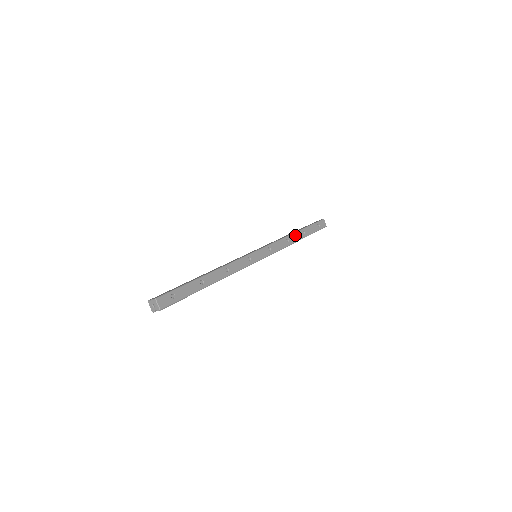
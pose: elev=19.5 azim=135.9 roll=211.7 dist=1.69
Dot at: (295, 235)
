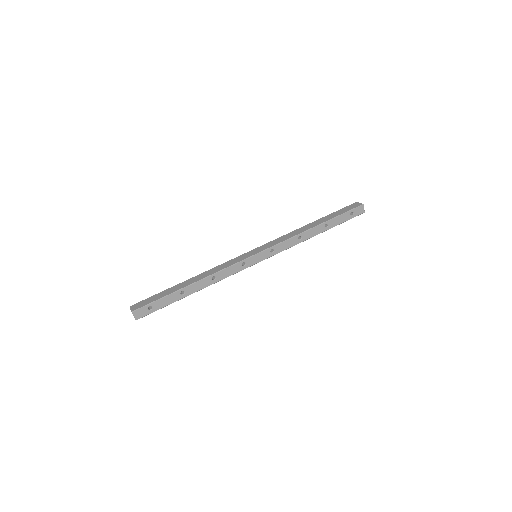
Dot at: (313, 230)
